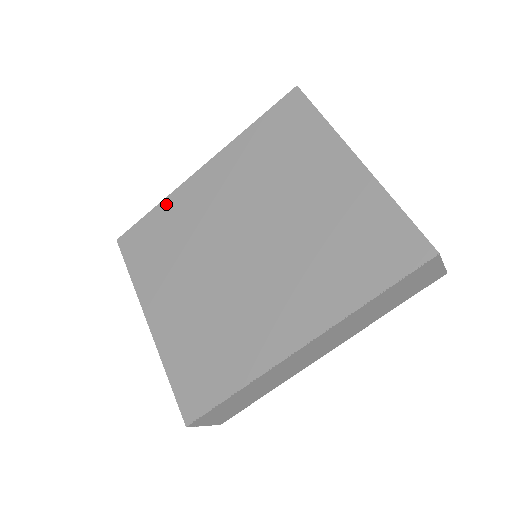
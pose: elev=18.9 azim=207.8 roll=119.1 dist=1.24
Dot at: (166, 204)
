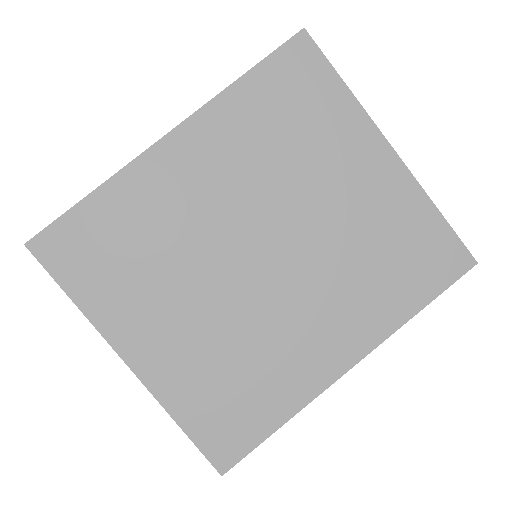
Dot at: (114, 189)
